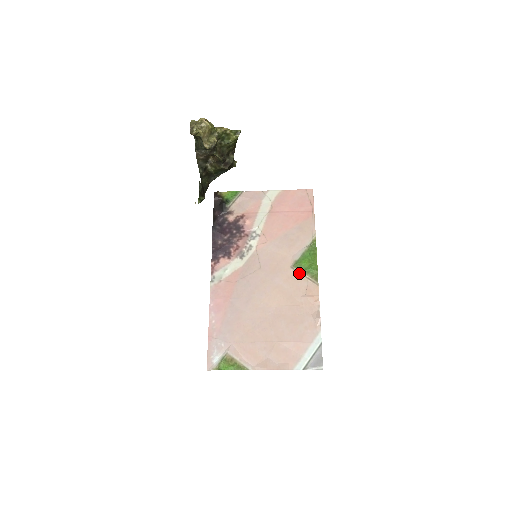
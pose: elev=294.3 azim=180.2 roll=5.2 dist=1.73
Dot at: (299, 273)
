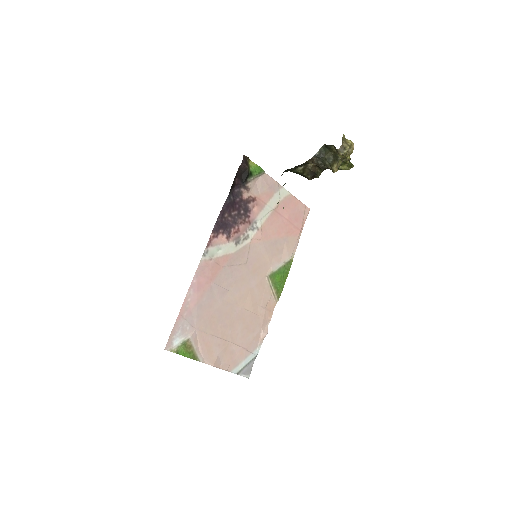
Dot at: (270, 284)
